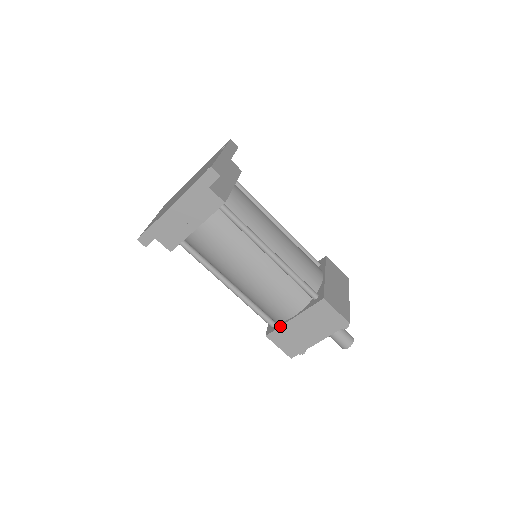
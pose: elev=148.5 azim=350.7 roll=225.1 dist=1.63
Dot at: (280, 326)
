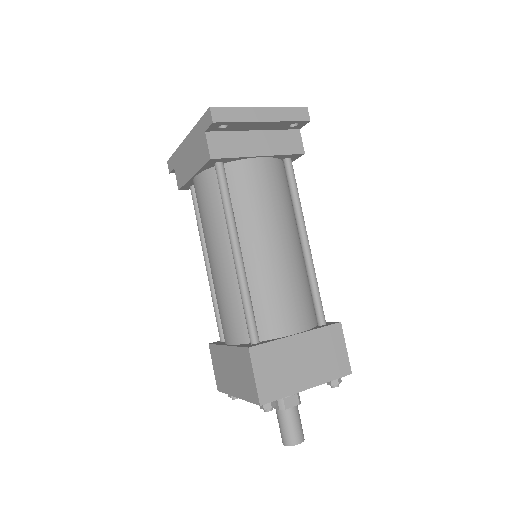
Dot at: (218, 344)
